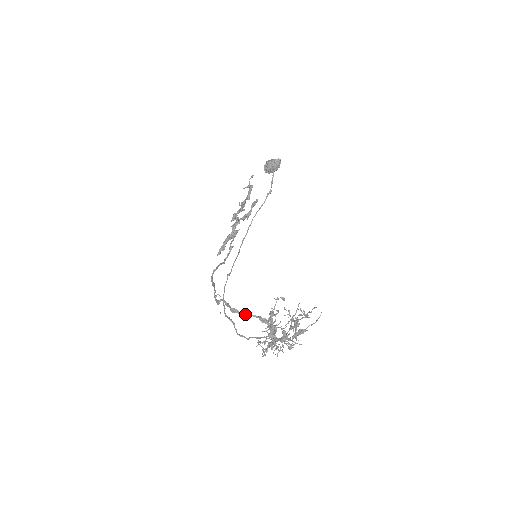
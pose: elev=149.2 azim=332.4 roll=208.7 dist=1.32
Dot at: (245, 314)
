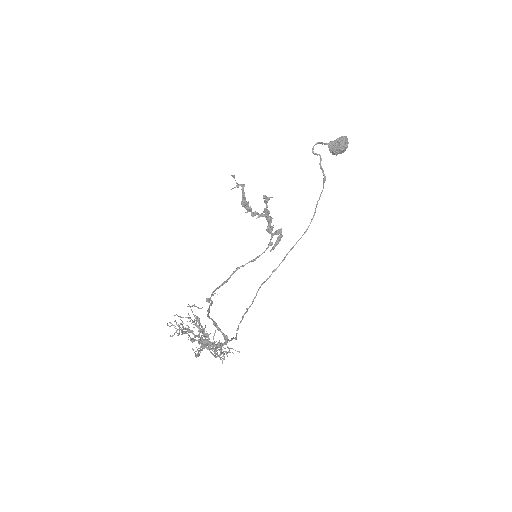
Dot at: (207, 315)
